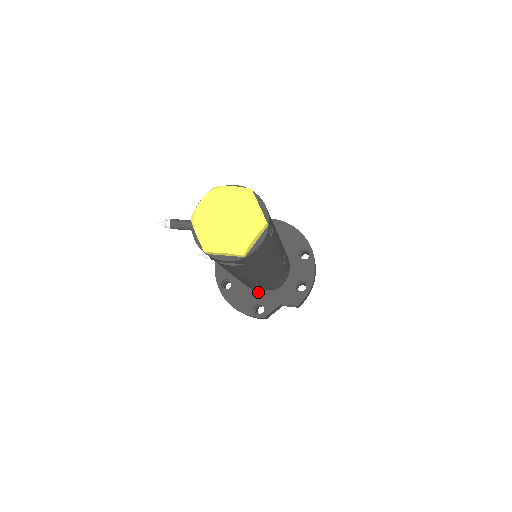
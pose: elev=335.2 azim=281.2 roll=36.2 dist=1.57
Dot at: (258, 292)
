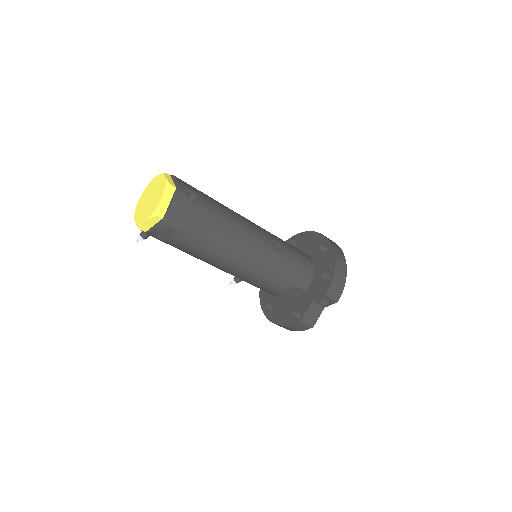
Dot at: (293, 301)
